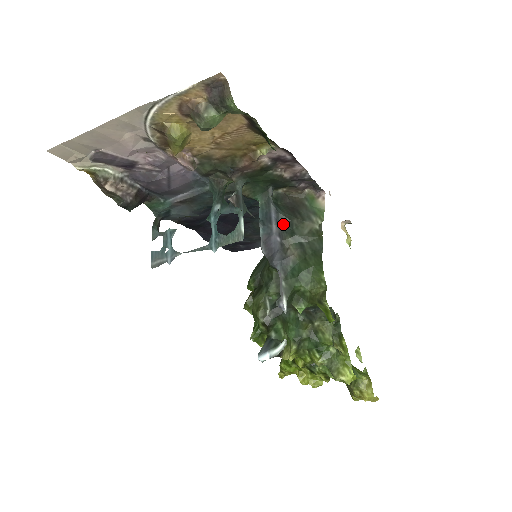
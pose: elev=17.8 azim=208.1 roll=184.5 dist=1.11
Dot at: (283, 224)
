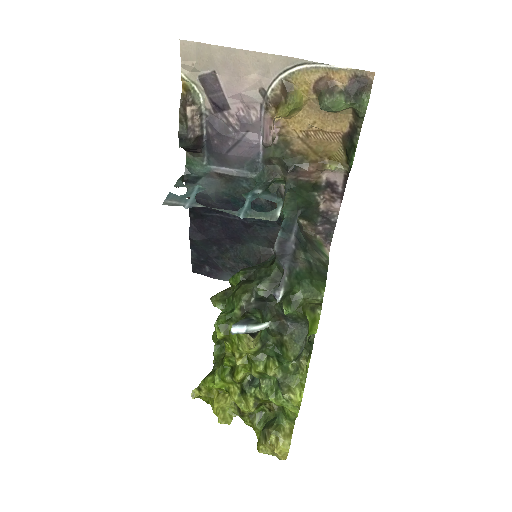
Dot at: (300, 240)
